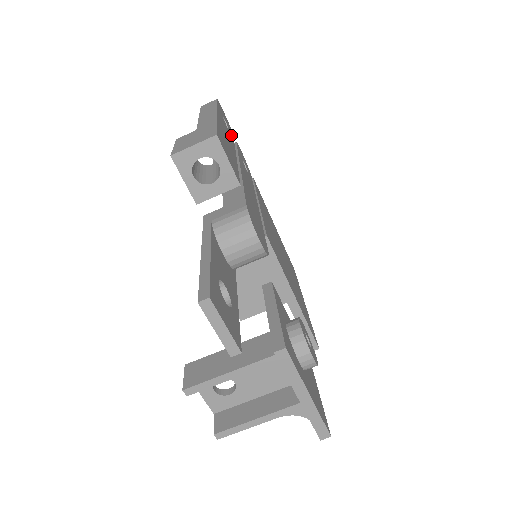
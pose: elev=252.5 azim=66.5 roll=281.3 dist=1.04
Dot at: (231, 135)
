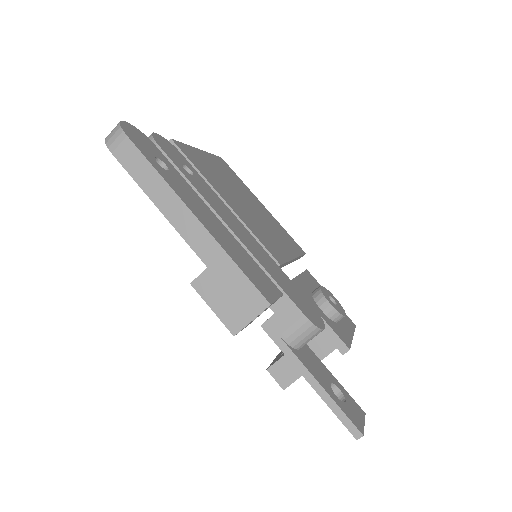
Dot at: (169, 165)
